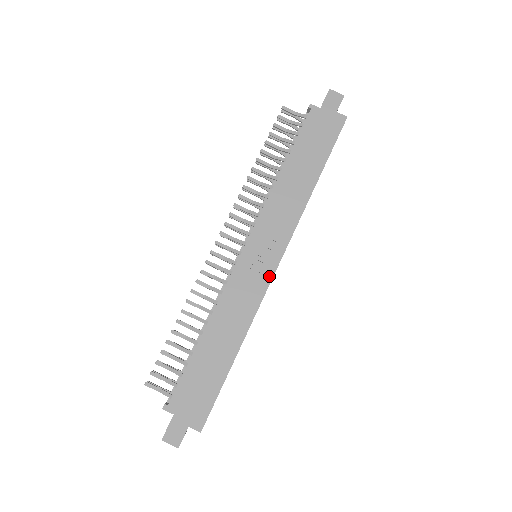
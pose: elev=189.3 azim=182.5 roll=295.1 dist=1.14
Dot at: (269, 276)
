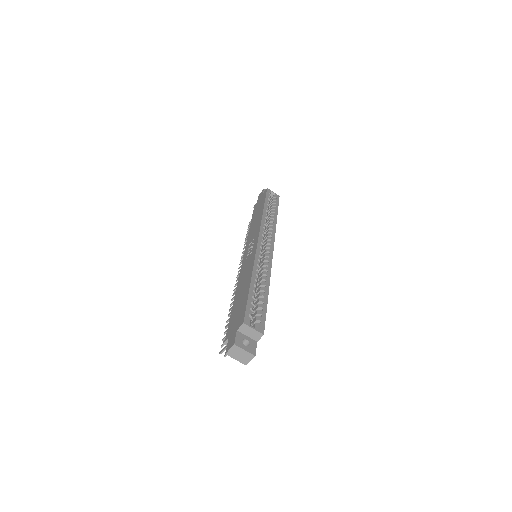
Dot at: (255, 247)
